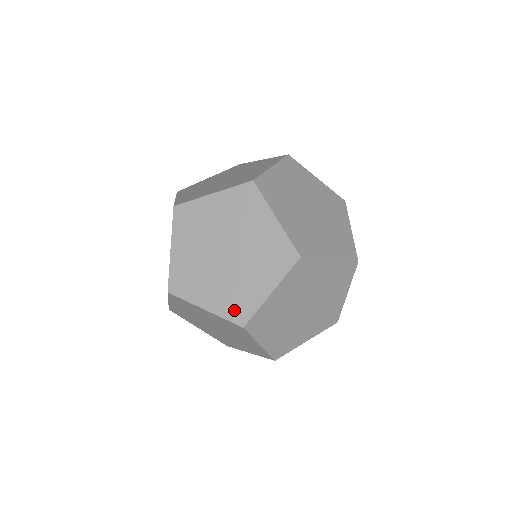
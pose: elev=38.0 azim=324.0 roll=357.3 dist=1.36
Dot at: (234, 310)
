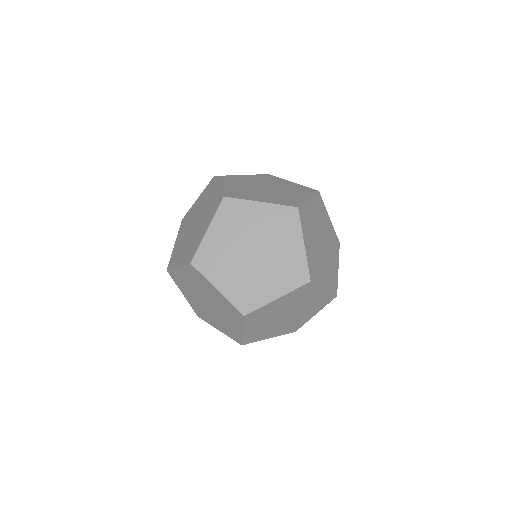
Dot at: (242, 300)
